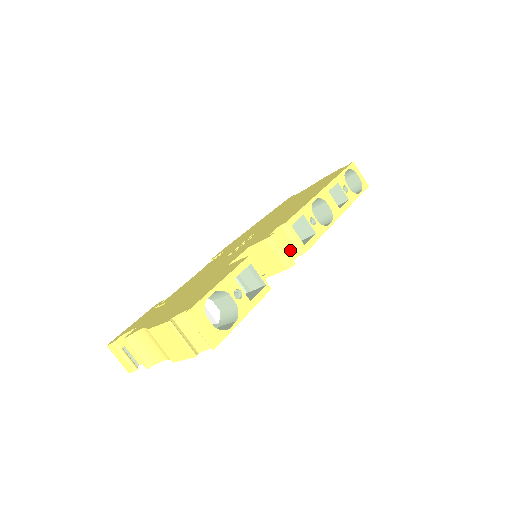
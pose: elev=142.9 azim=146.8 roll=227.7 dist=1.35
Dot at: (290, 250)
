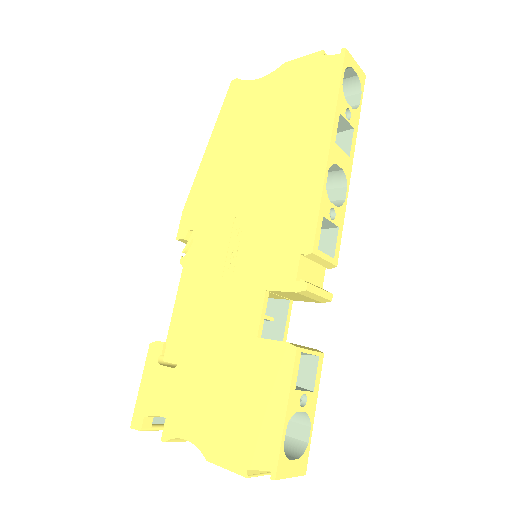
Dot at: (317, 271)
